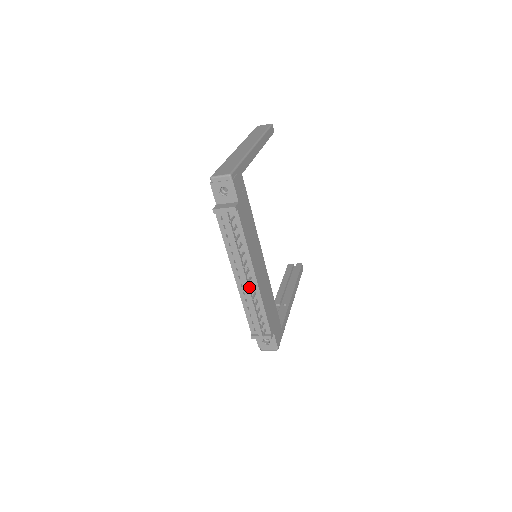
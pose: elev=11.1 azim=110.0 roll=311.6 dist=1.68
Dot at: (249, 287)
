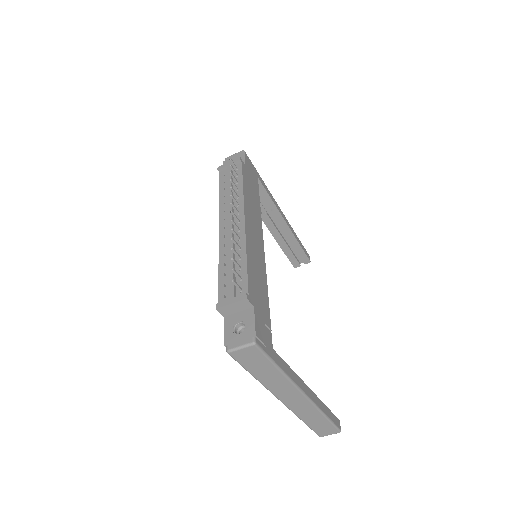
Dot at: occluded
